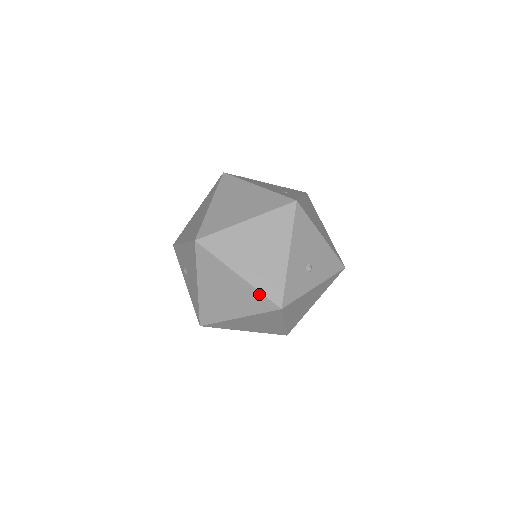
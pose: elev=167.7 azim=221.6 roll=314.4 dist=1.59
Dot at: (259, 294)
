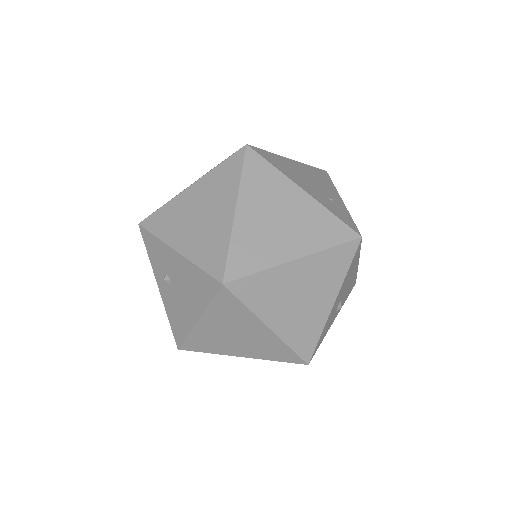
Dot at: (287, 349)
